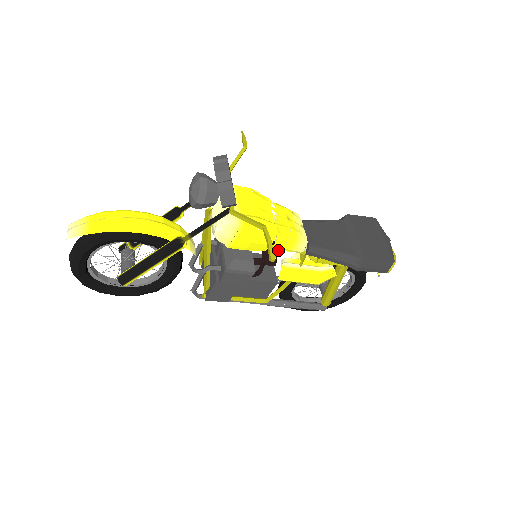
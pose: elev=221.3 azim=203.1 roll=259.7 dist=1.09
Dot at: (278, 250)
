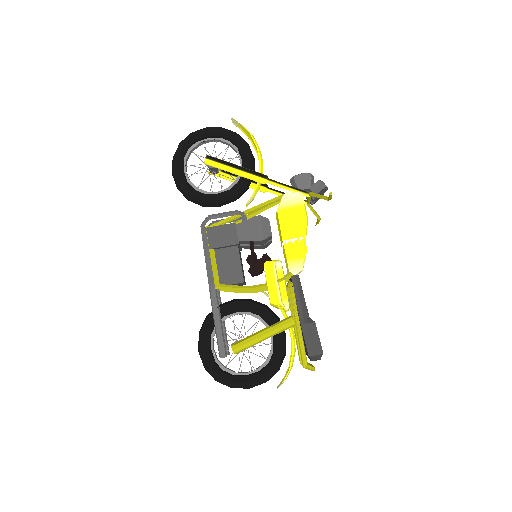
Dot at: (285, 252)
